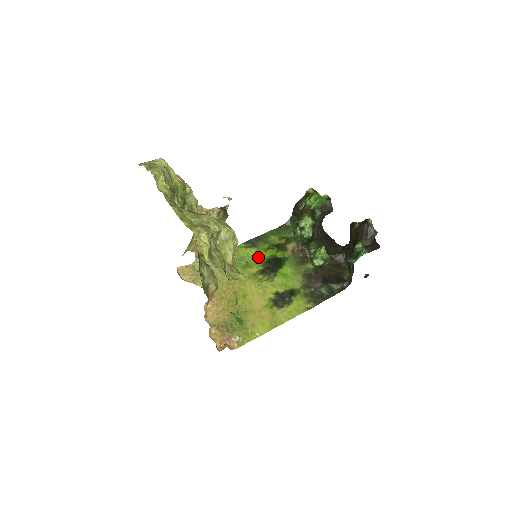
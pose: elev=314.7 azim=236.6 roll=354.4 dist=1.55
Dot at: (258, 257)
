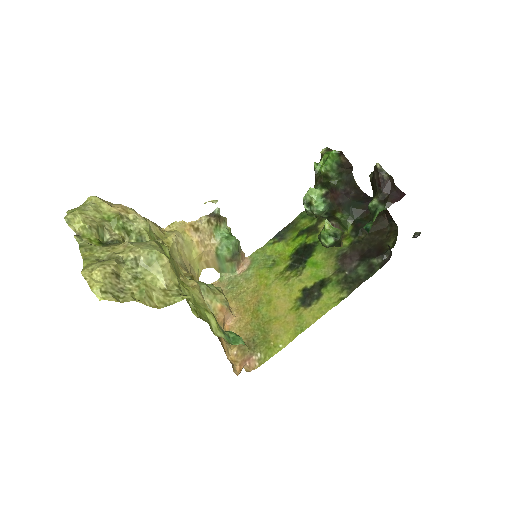
Dot at: (286, 251)
